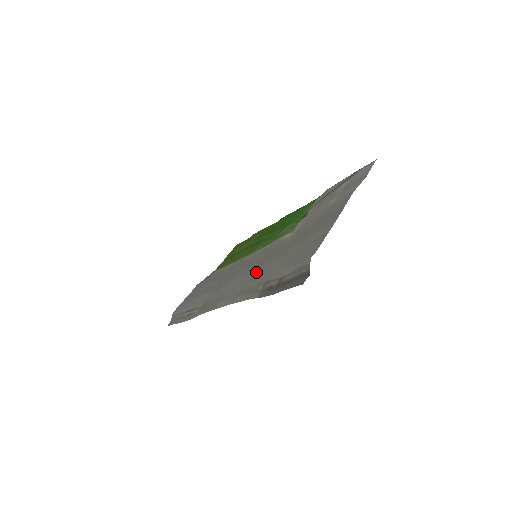
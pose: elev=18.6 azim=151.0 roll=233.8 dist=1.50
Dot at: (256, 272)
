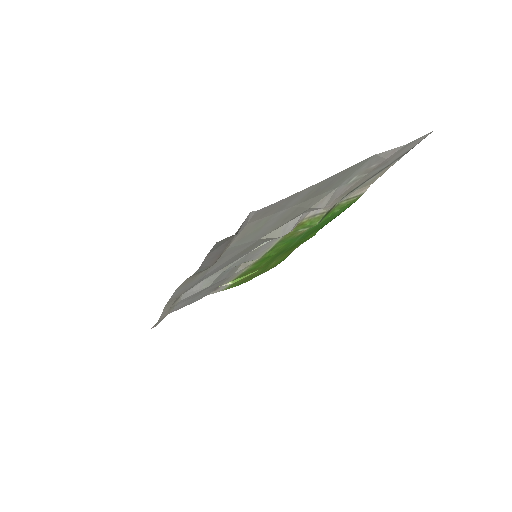
Dot at: (226, 259)
